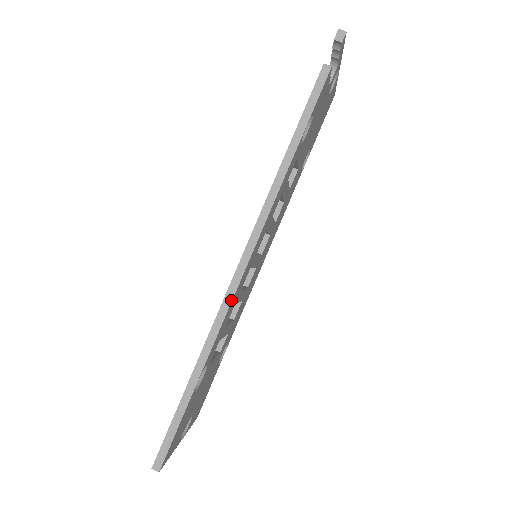
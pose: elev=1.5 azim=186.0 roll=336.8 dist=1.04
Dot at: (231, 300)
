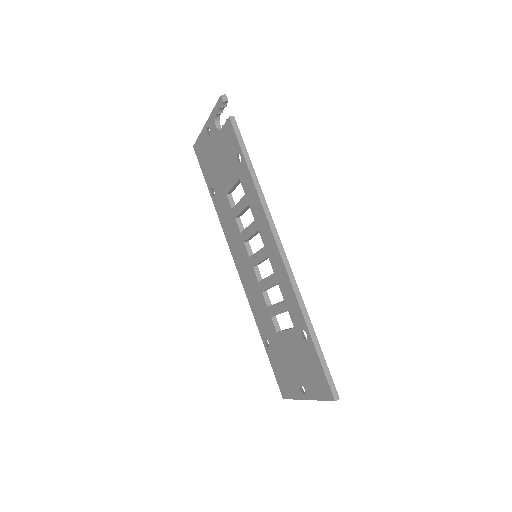
Dot at: (292, 272)
